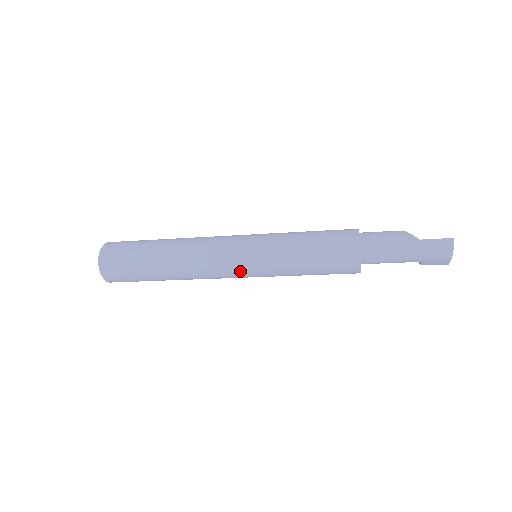
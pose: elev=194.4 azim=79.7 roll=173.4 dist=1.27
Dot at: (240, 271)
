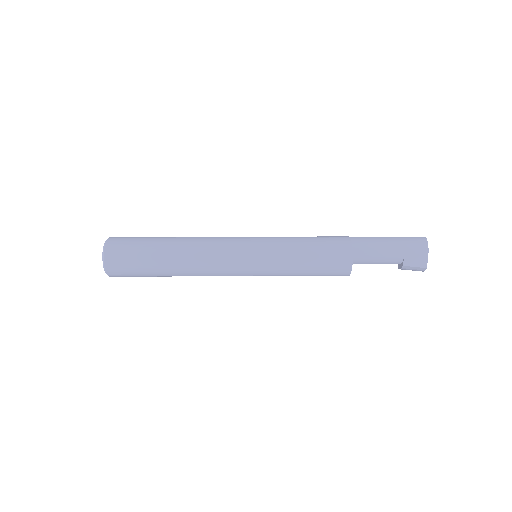
Dot at: (243, 255)
